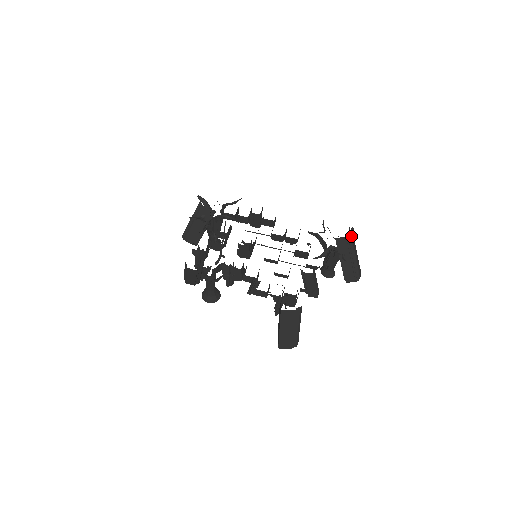
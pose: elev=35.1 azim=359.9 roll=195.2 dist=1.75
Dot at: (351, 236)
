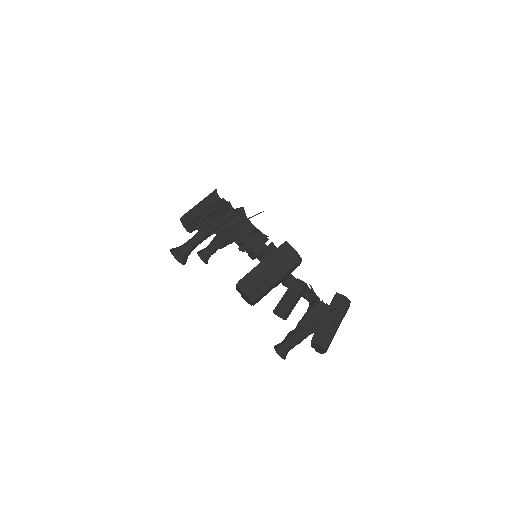
Dot at: occluded
